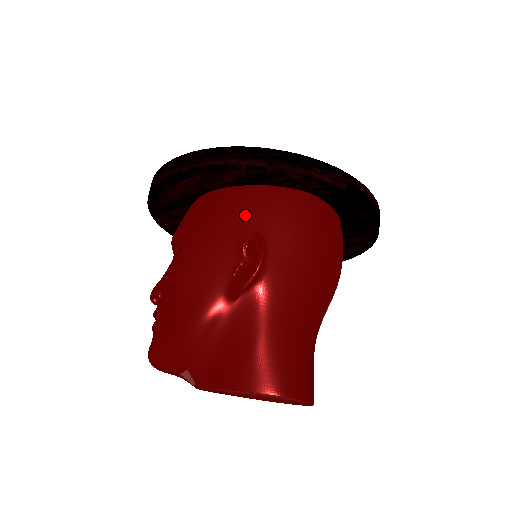
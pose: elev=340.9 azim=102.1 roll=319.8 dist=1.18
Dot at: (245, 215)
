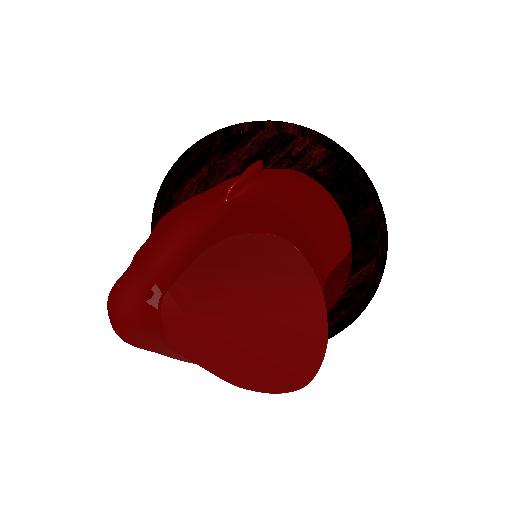
Dot at: occluded
